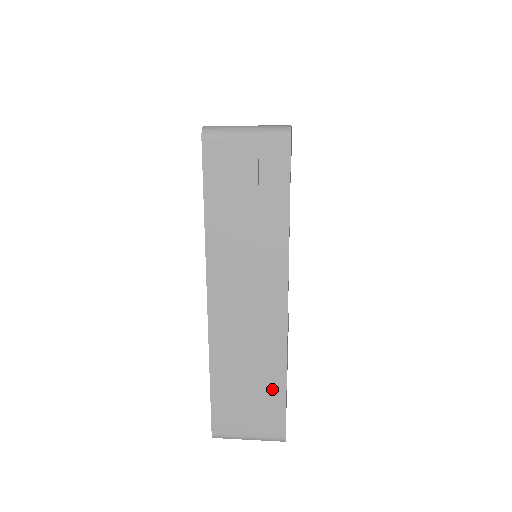
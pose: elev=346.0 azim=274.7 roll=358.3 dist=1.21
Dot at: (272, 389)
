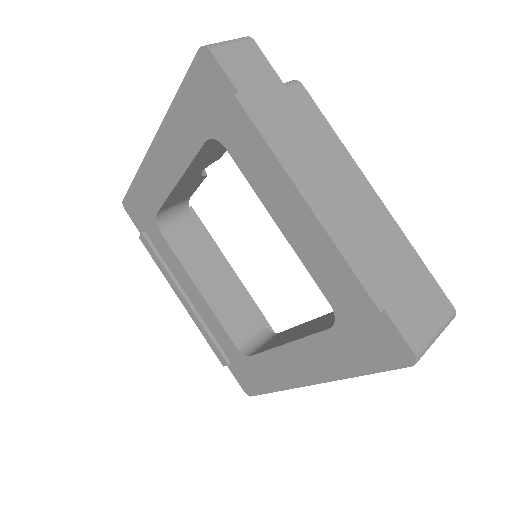
Dot at: occluded
